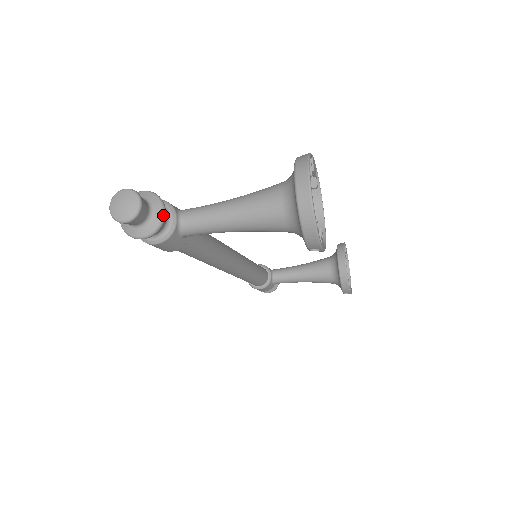
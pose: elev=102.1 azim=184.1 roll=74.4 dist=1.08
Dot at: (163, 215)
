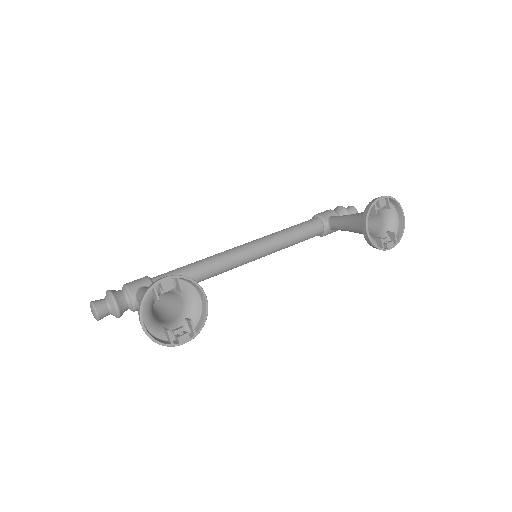
Dot at: (117, 309)
